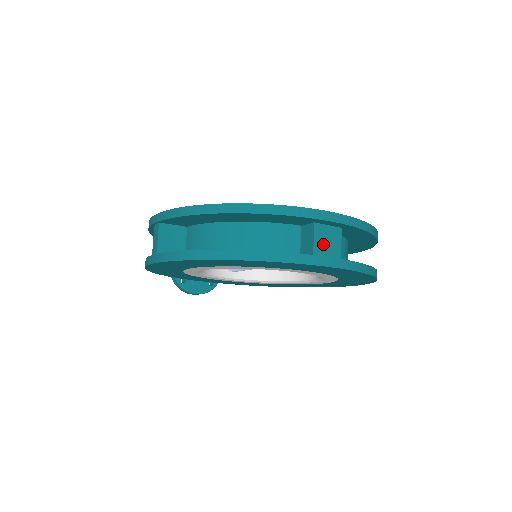
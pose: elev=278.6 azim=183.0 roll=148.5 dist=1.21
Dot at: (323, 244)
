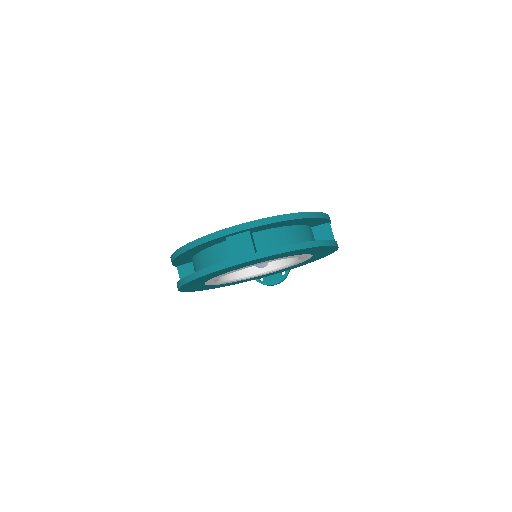
Dot at: (237, 249)
